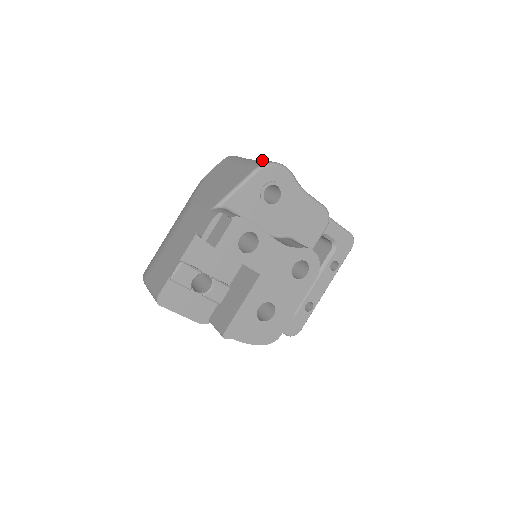
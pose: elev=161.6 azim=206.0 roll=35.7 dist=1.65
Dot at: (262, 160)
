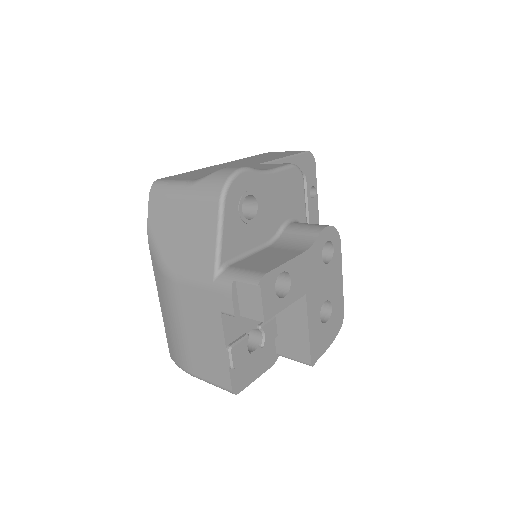
Dot at: (209, 180)
